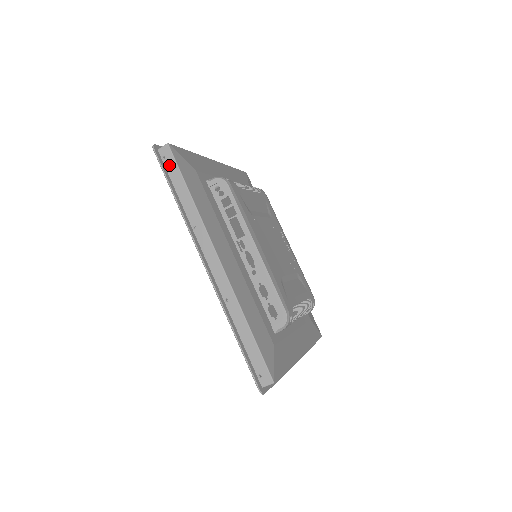
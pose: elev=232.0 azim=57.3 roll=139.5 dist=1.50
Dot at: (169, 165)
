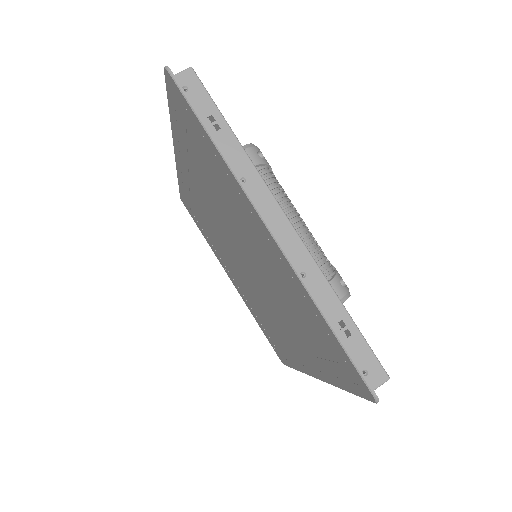
Dot at: occluded
